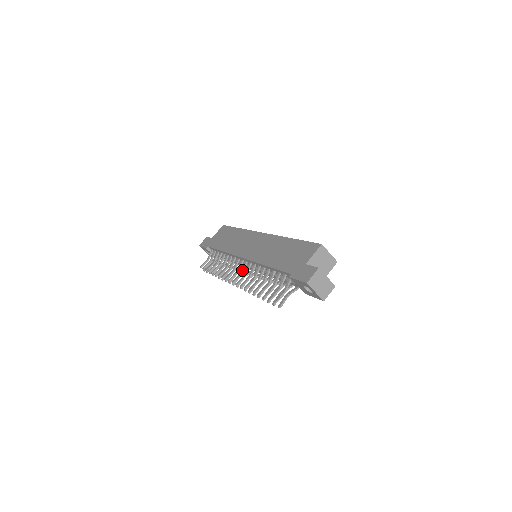
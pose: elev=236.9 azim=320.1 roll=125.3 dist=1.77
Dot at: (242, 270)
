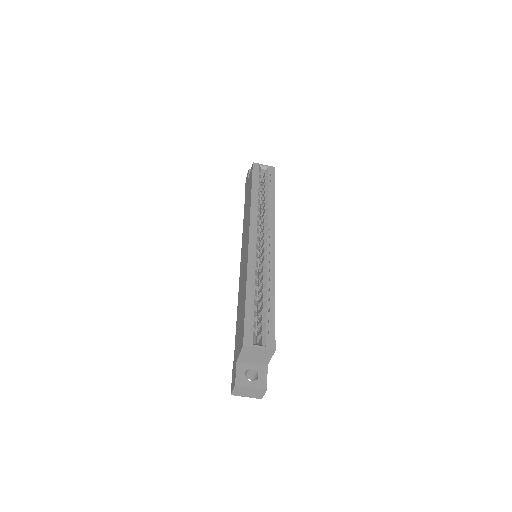
Dot at: occluded
